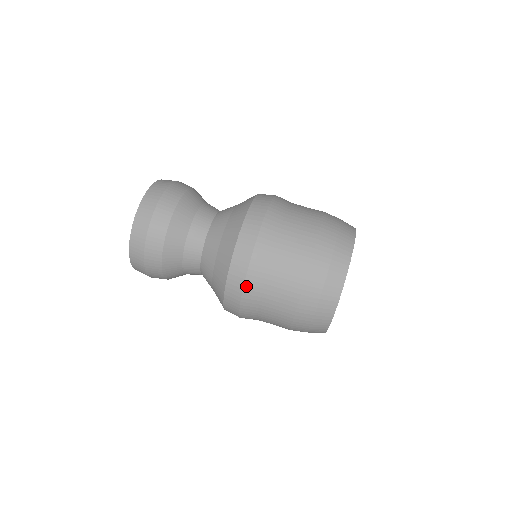
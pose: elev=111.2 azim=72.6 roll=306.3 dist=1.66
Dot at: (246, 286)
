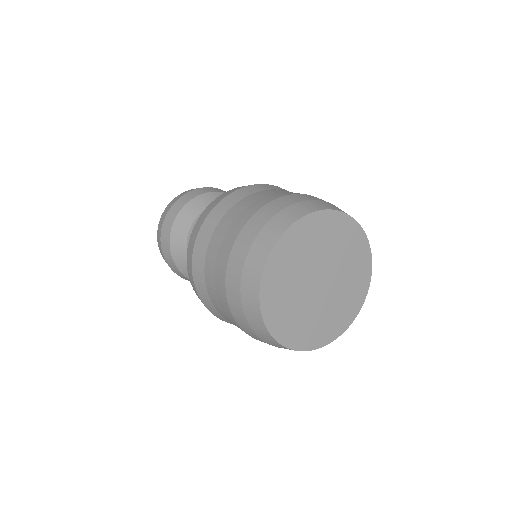
Dot at: (228, 197)
